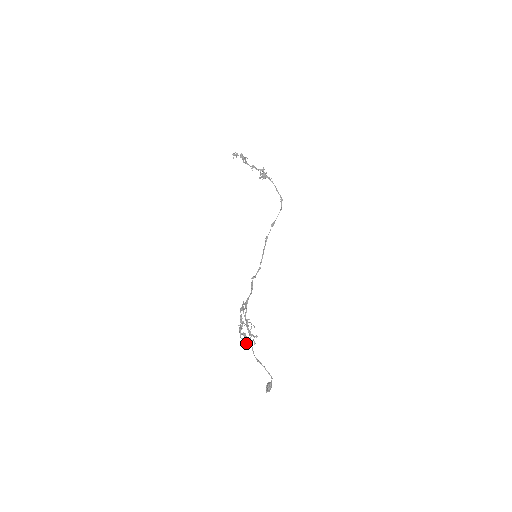
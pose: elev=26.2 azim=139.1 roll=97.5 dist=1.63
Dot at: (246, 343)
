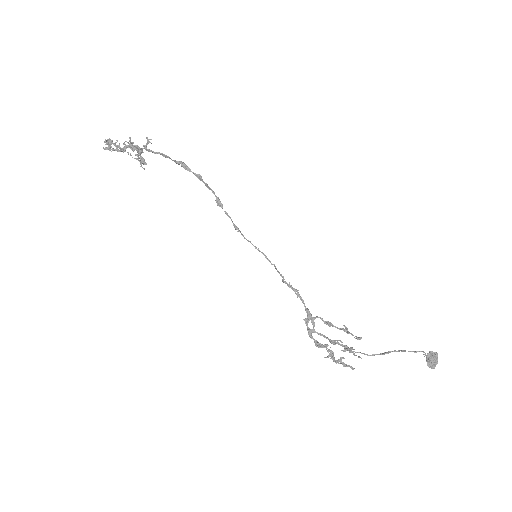
Dot at: (350, 367)
